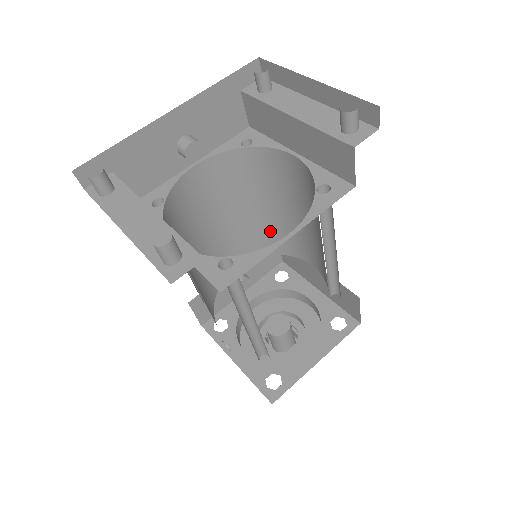
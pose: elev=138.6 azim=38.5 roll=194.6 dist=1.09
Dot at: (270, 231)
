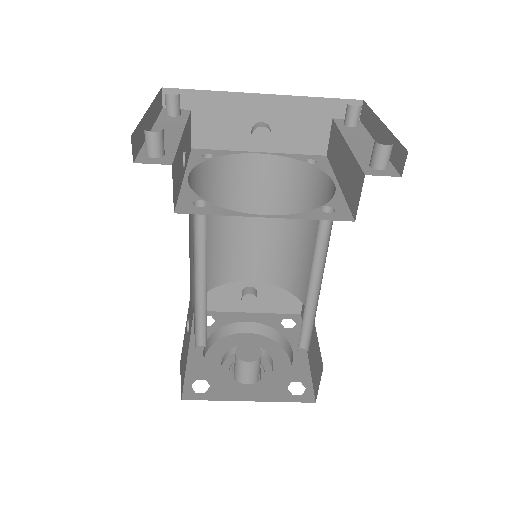
Dot at: (295, 263)
